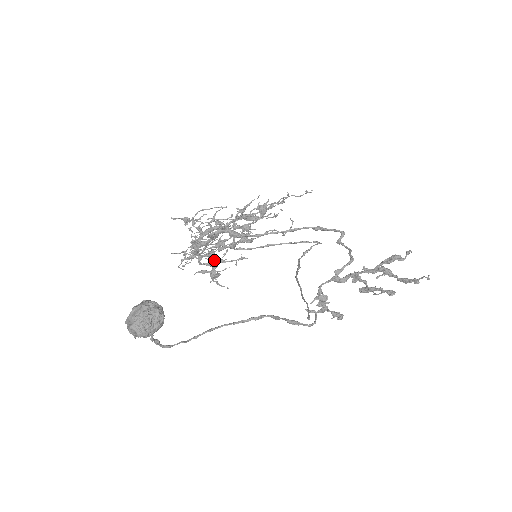
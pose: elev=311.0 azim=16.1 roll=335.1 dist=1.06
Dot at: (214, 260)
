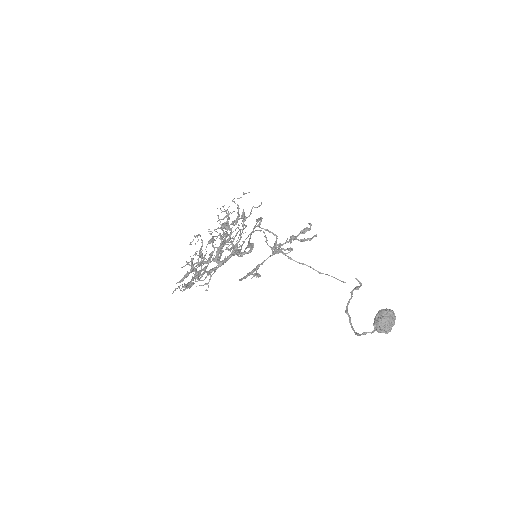
Dot at: (192, 271)
